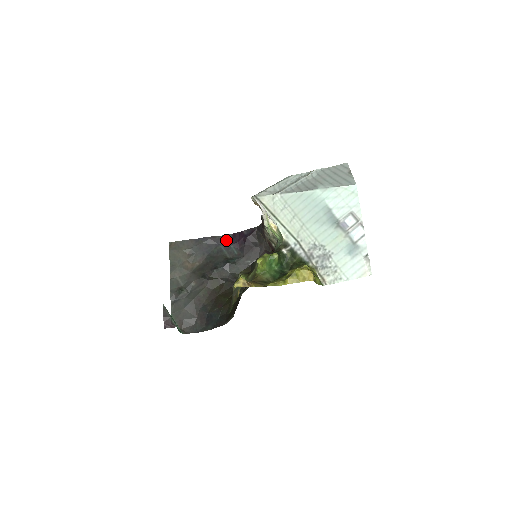
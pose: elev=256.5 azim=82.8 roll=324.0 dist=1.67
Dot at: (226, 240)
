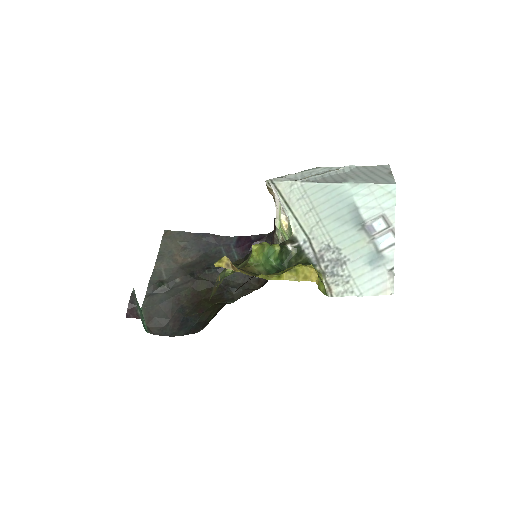
Dot at: (229, 242)
